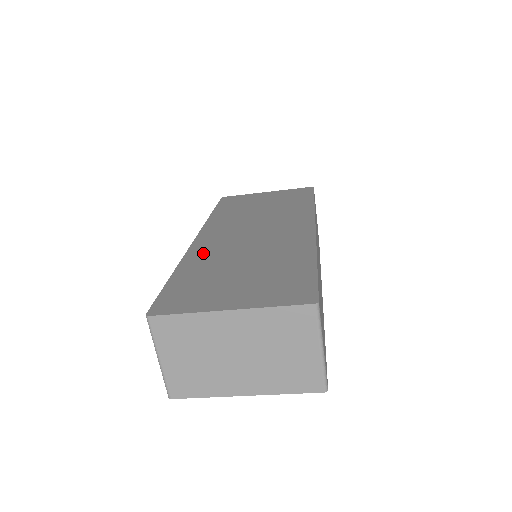
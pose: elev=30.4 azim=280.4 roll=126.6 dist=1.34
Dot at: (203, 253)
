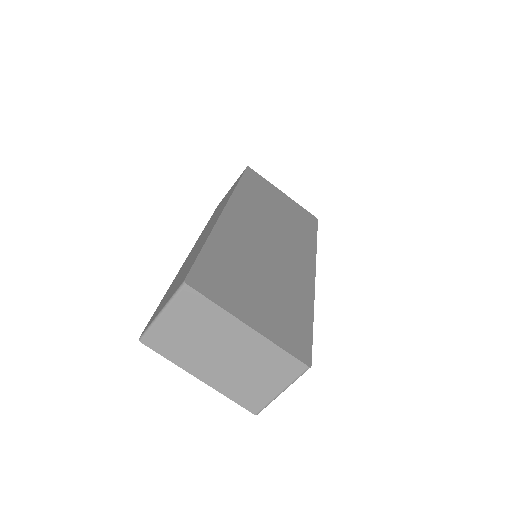
Dot at: (231, 234)
